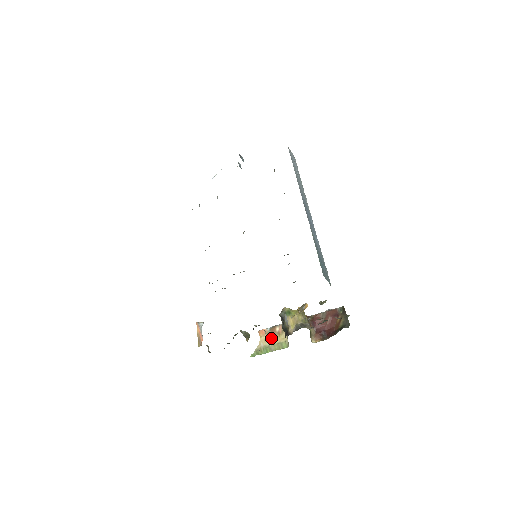
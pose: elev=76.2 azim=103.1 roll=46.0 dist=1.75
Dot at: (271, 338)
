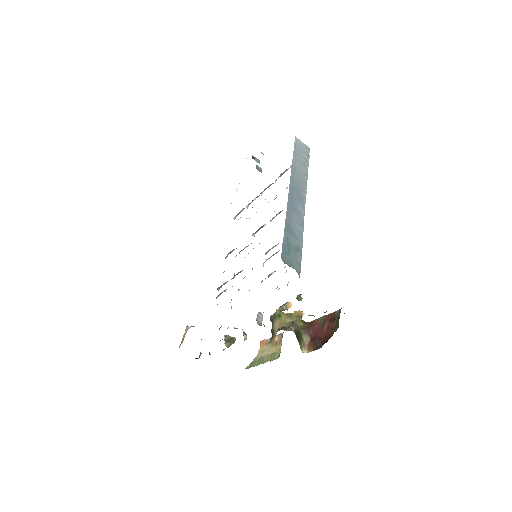
Dot at: (268, 349)
